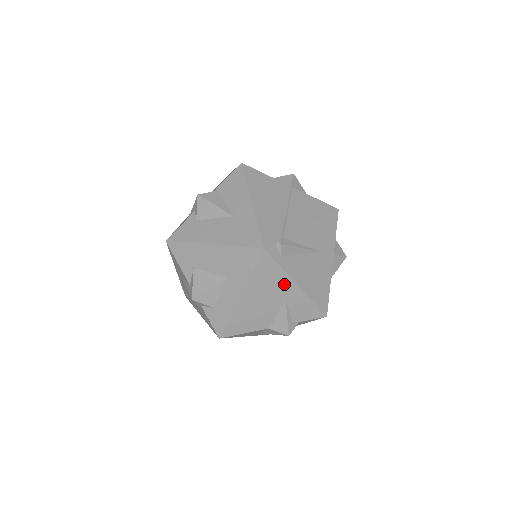
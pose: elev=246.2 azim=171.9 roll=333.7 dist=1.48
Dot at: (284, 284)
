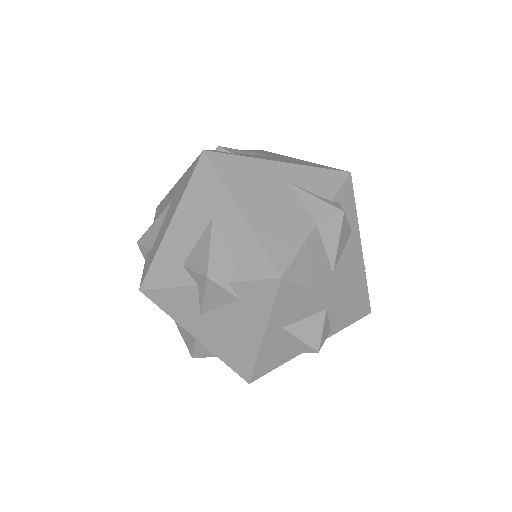
Dot at: (266, 169)
